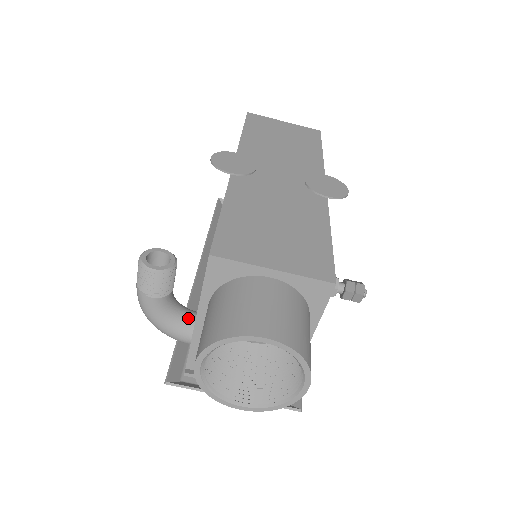
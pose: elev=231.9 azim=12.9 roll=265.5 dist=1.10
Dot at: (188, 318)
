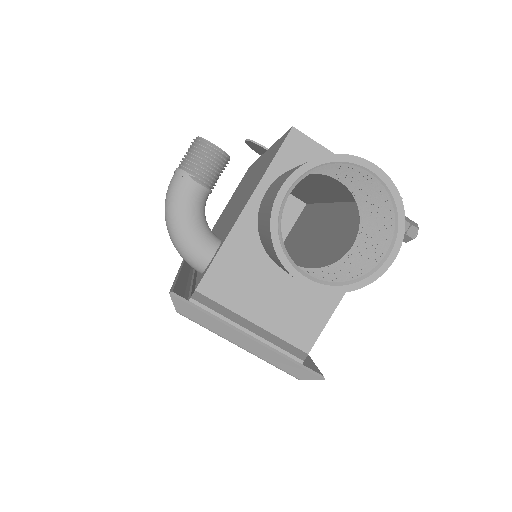
Dot at: (214, 235)
